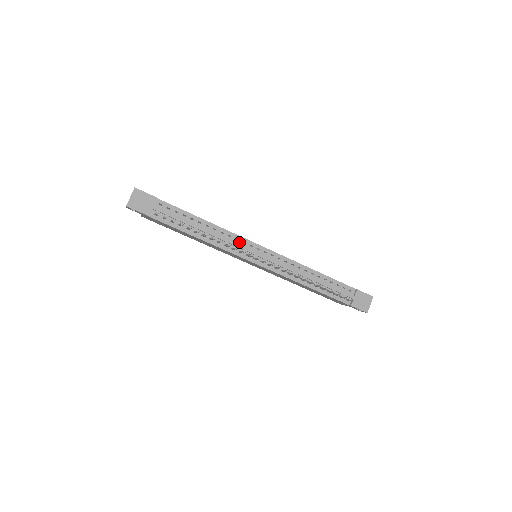
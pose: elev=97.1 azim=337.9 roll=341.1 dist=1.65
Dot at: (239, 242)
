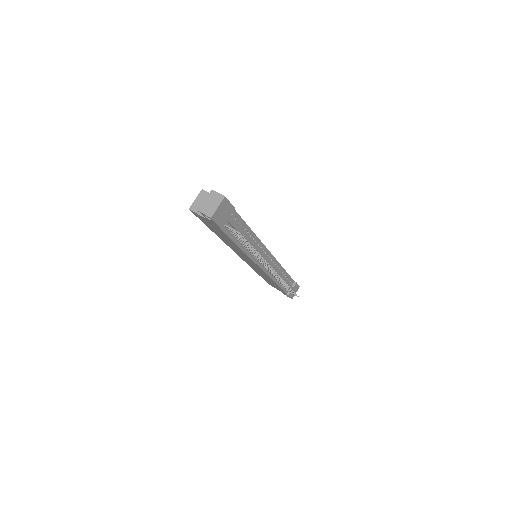
Dot at: (261, 250)
